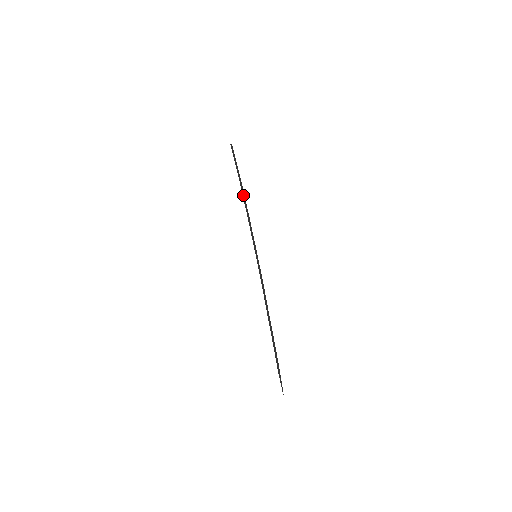
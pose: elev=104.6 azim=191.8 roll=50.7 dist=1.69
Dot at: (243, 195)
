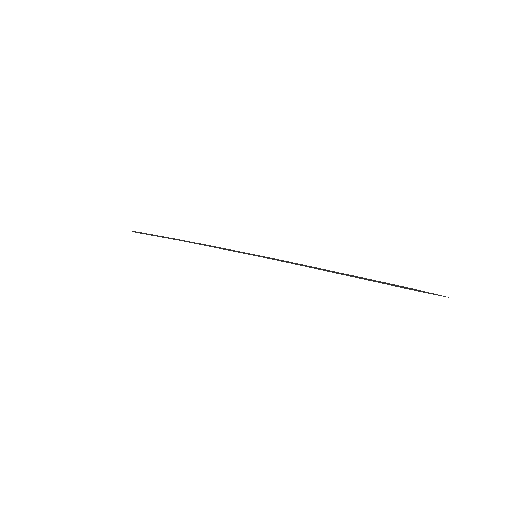
Dot at: (187, 241)
